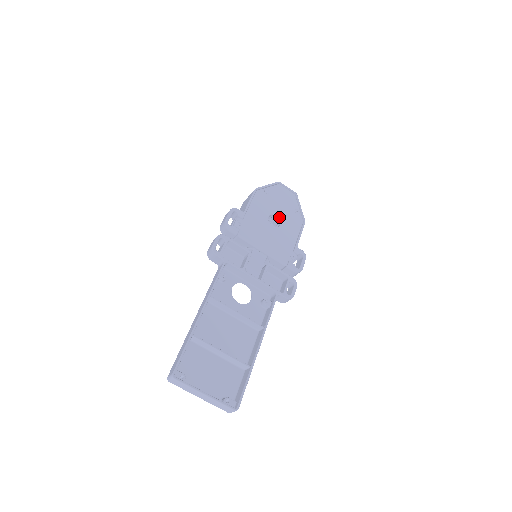
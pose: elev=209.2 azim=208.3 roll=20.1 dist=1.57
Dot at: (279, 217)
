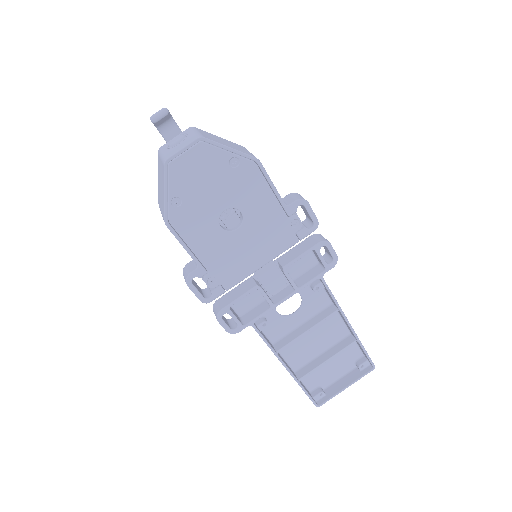
Dot at: (229, 208)
